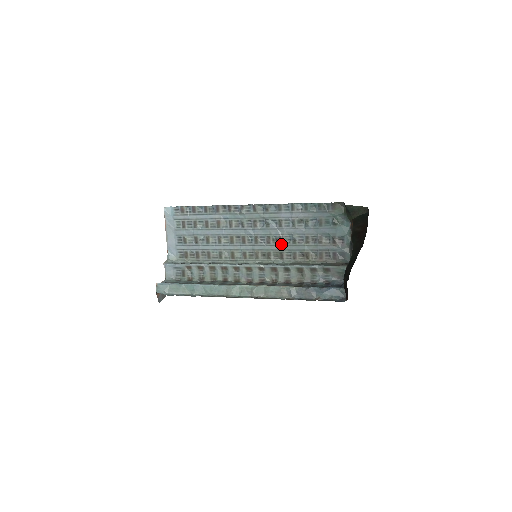
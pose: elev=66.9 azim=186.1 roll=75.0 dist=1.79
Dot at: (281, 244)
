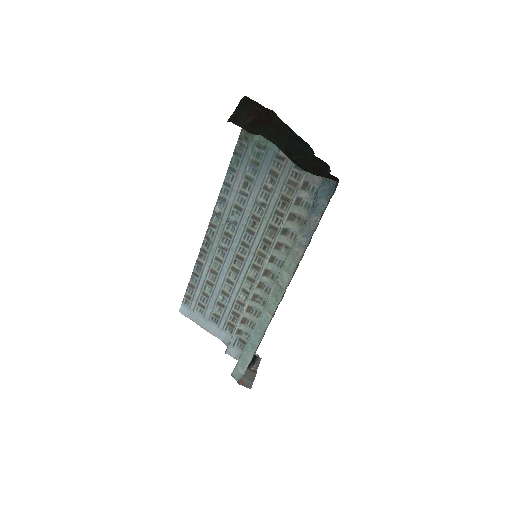
Dot at: (260, 221)
